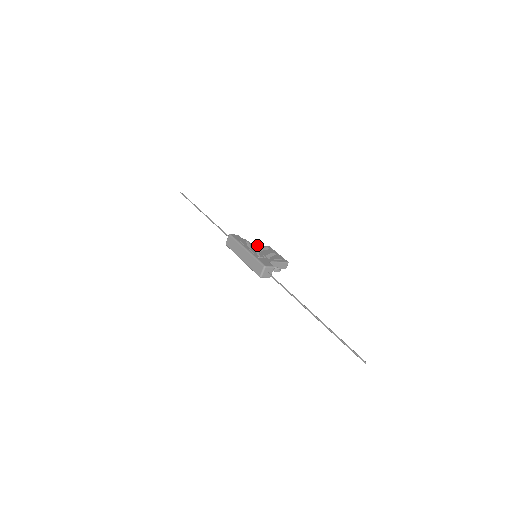
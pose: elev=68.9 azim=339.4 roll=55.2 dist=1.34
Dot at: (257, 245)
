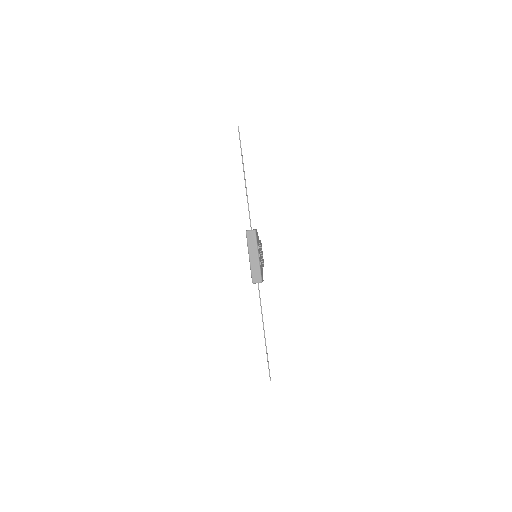
Dot at: occluded
